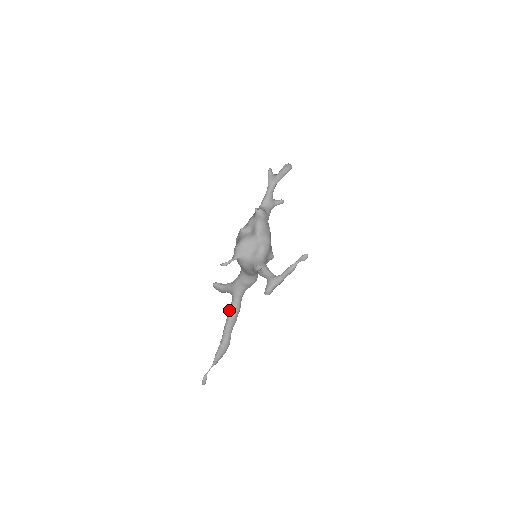
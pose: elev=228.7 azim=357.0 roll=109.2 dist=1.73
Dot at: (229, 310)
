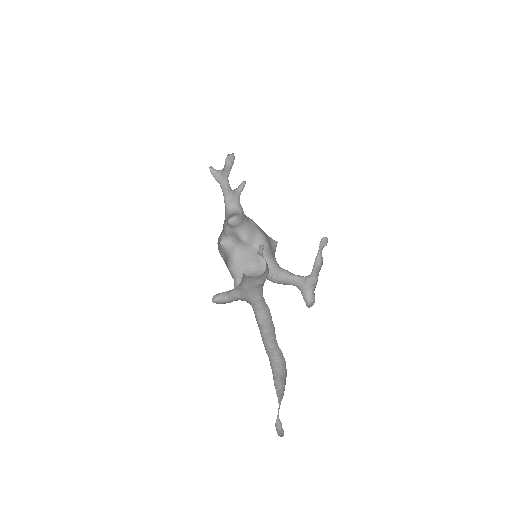
Dot at: (257, 323)
